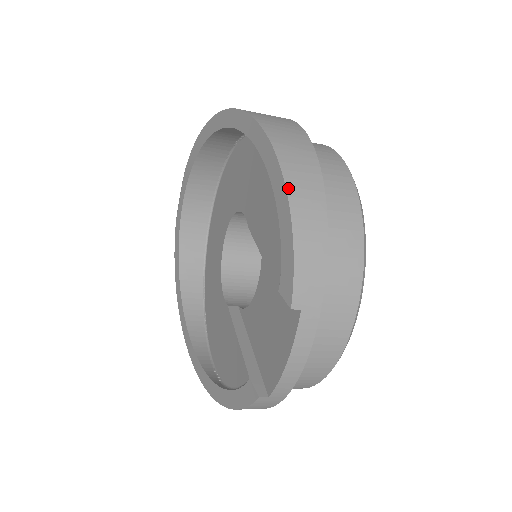
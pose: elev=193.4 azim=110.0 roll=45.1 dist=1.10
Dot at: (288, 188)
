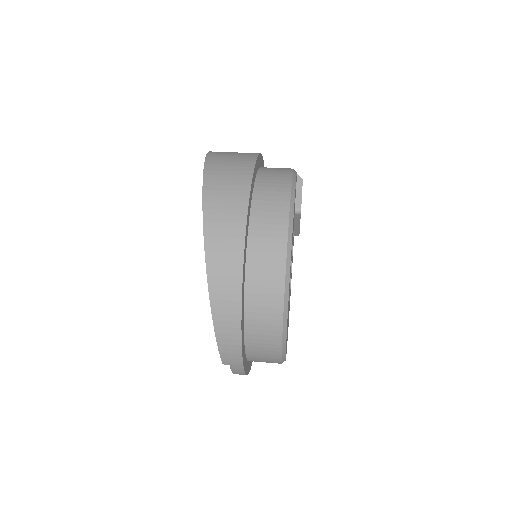
Dot at: (212, 307)
